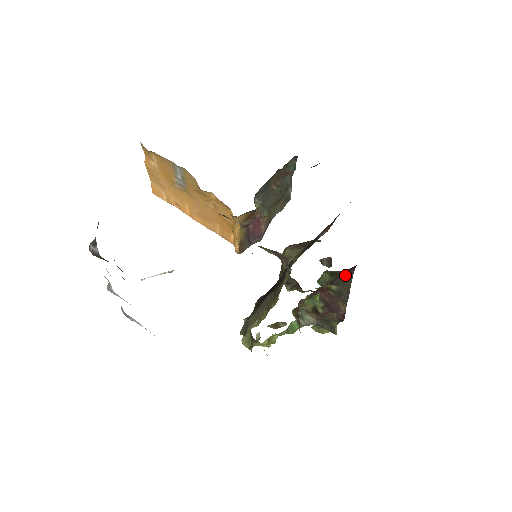
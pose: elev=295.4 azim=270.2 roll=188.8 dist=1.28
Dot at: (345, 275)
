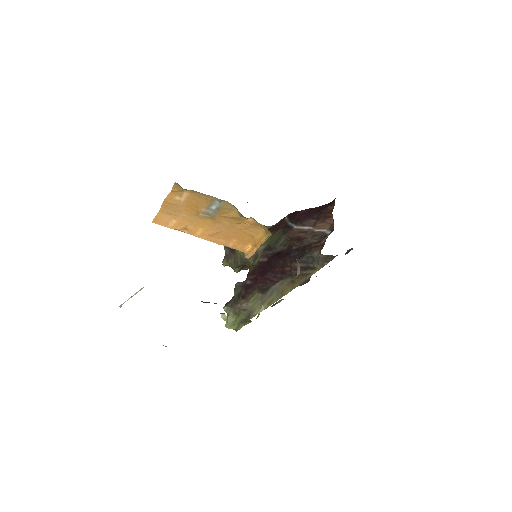
Dot at: occluded
